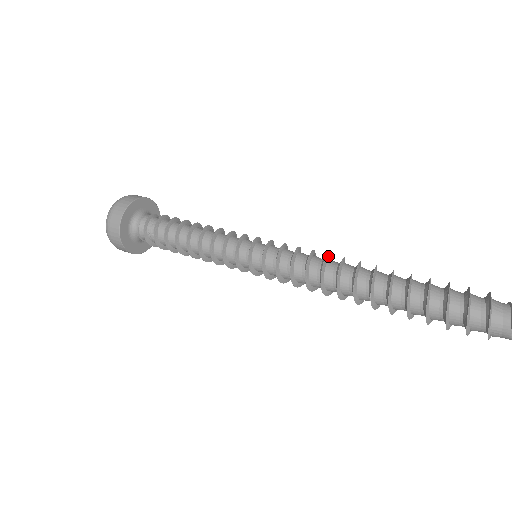
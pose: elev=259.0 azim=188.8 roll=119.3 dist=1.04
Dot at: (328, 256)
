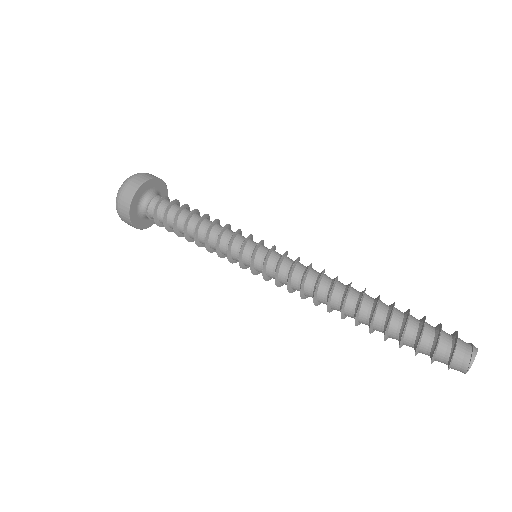
Dot at: occluded
